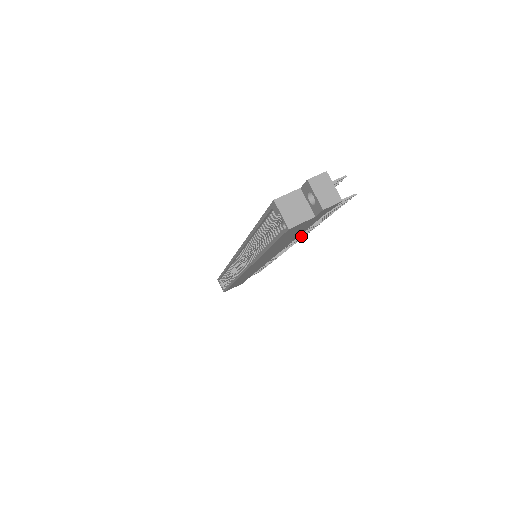
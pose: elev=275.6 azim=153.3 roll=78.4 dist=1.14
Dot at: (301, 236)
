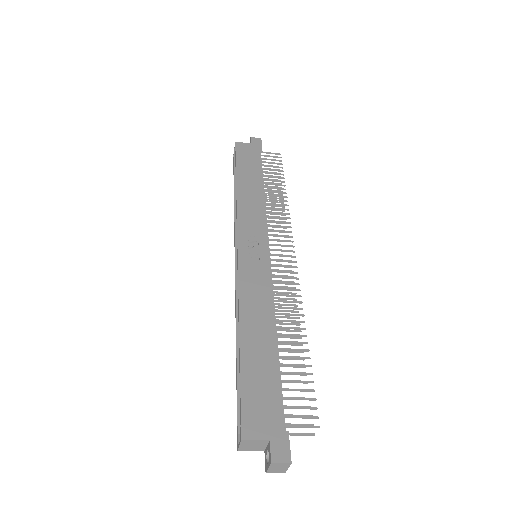
Dot at: (291, 312)
